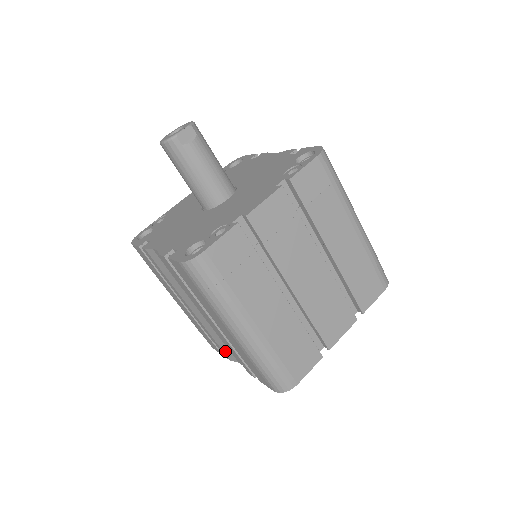
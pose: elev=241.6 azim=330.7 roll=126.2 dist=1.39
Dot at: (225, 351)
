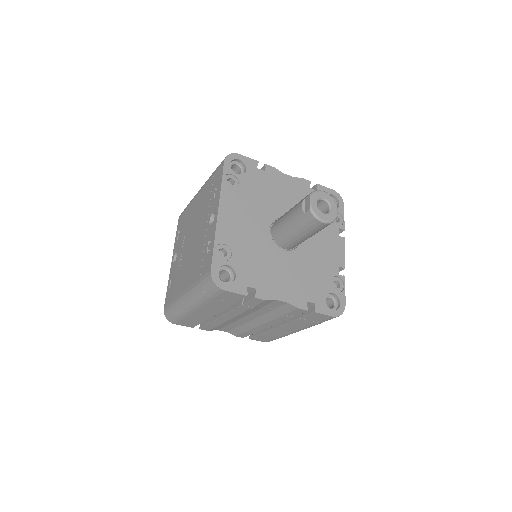
Dot at: (216, 328)
